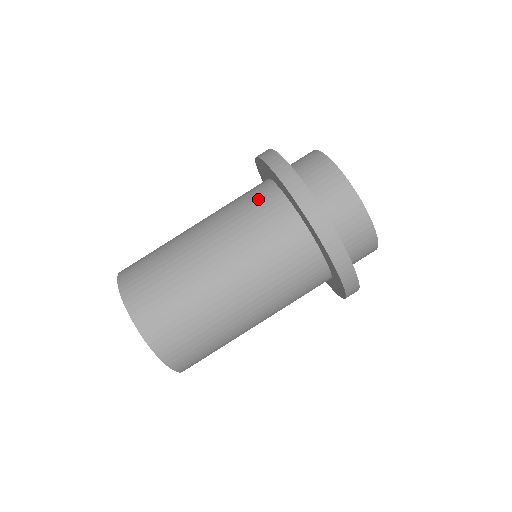
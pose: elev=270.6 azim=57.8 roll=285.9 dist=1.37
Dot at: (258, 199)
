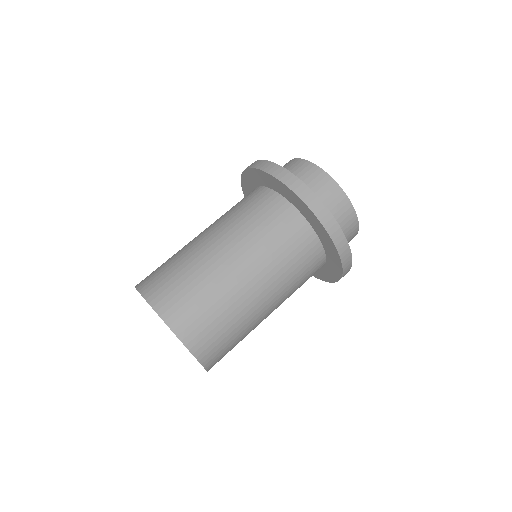
Dot at: (267, 209)
